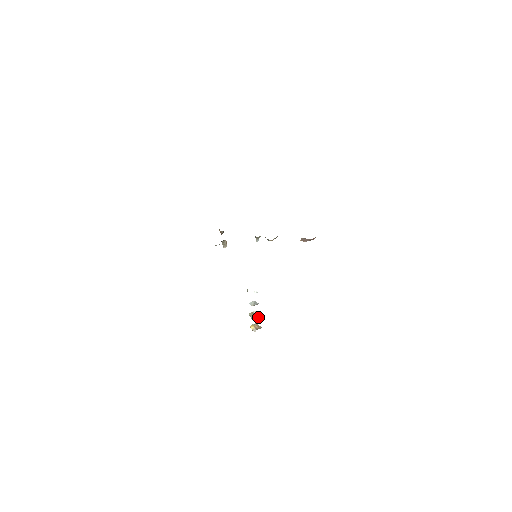
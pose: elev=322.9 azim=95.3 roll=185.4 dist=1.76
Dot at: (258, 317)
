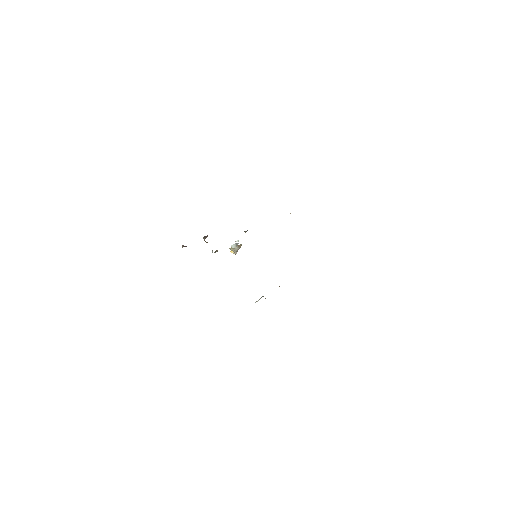
Dot at: (239, 248)
